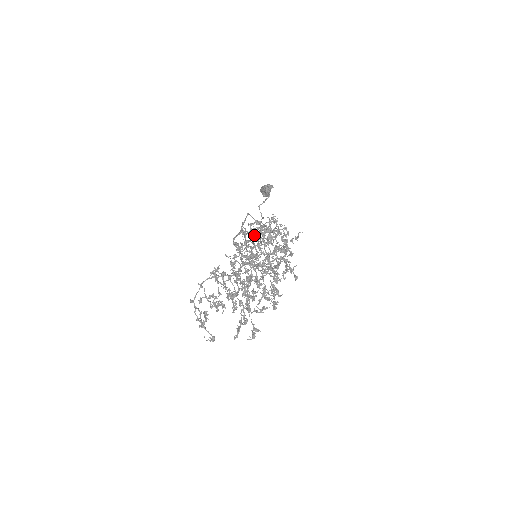
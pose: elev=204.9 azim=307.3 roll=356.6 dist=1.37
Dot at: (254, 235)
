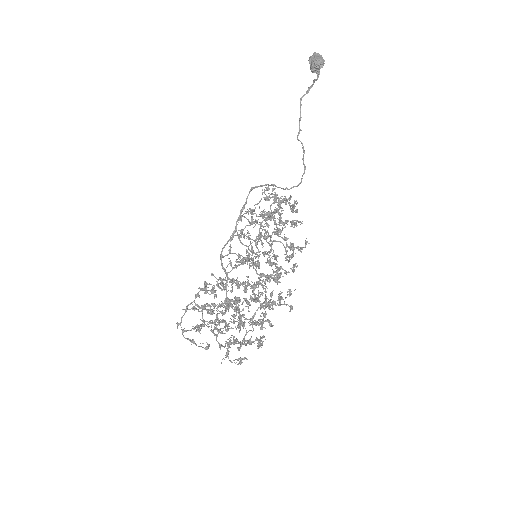
Dot at: (260, 216)
